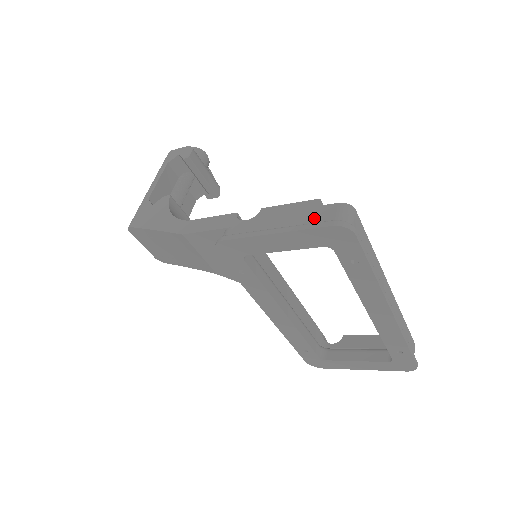
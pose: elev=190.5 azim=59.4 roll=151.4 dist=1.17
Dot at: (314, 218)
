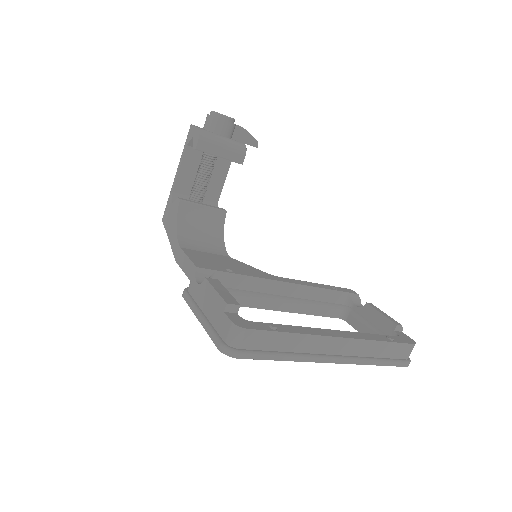
Dot at: (218, 324)
